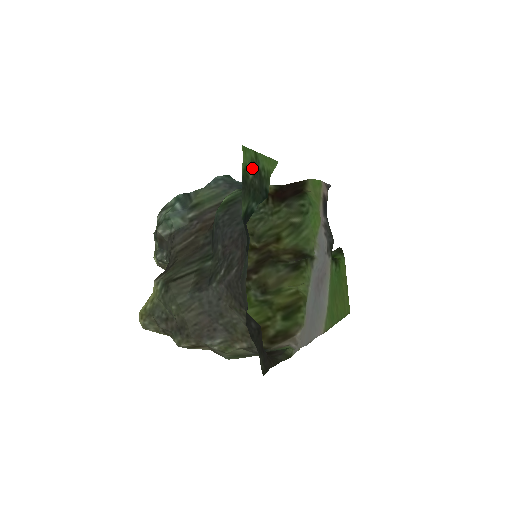
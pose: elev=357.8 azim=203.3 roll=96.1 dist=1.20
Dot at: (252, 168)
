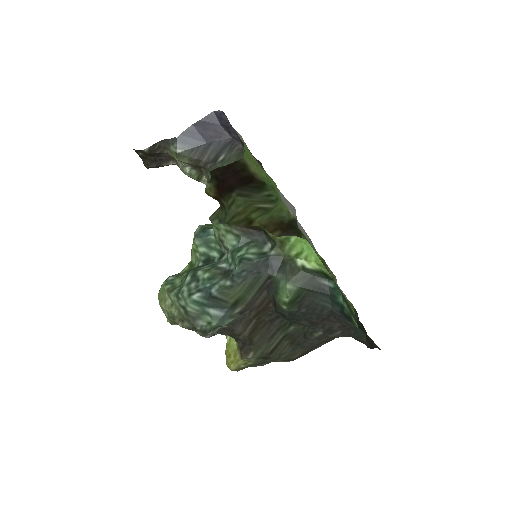
Dot at: occluded
